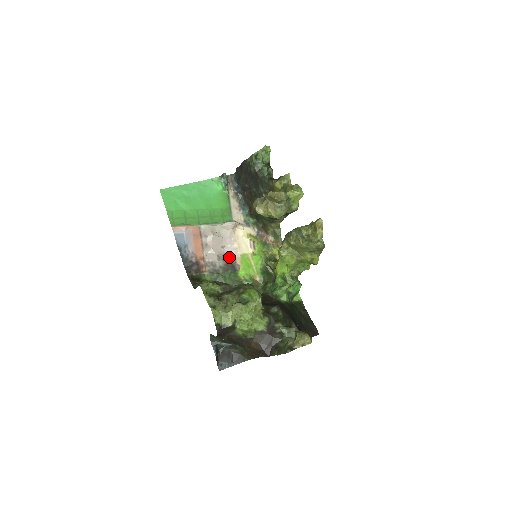
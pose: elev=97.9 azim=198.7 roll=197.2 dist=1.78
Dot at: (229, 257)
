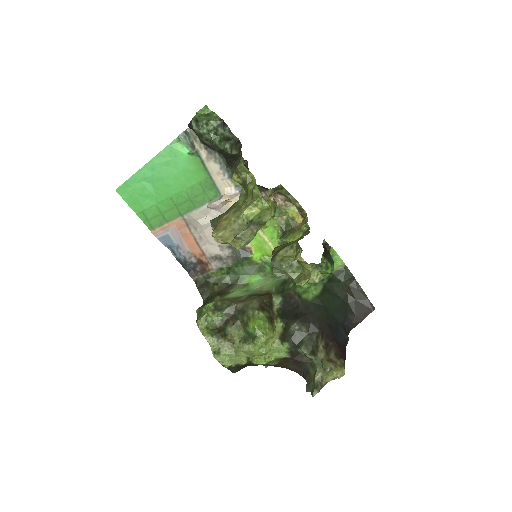
Dot at: occluded
